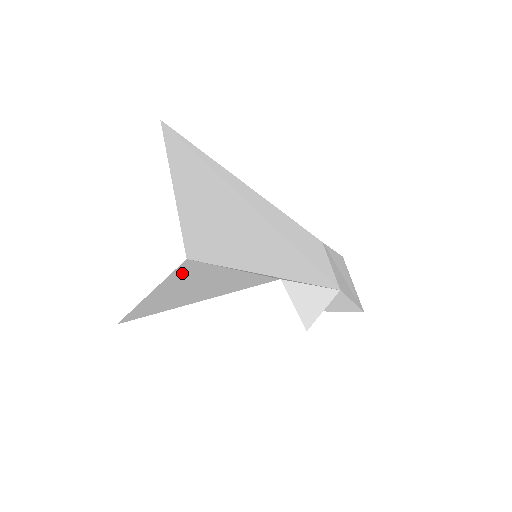
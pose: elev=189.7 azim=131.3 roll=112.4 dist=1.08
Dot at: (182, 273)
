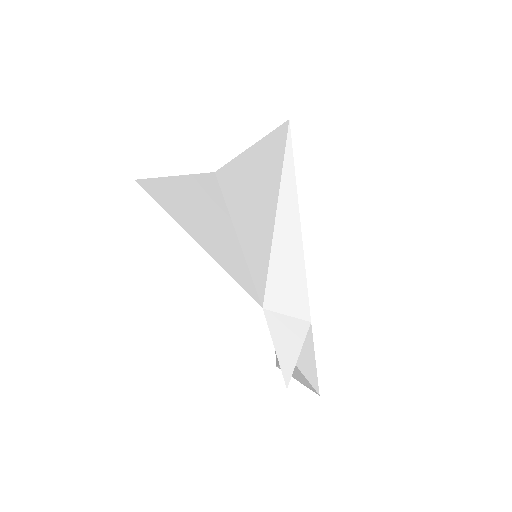
Dot at: (276, 140)
